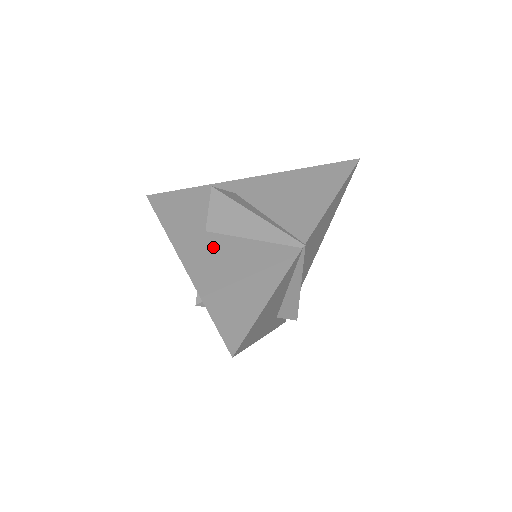
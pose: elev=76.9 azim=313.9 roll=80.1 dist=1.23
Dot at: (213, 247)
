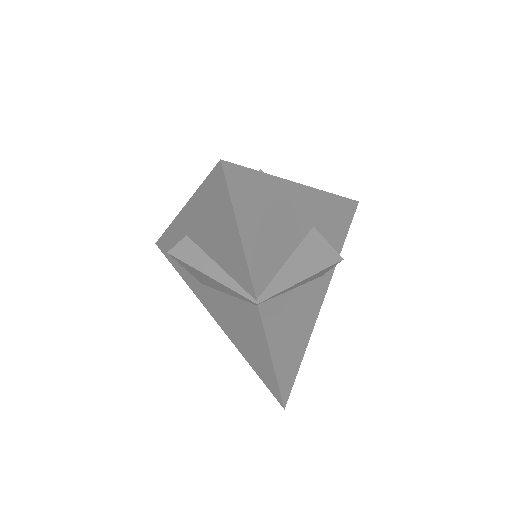
Dot at: (215, 302)
